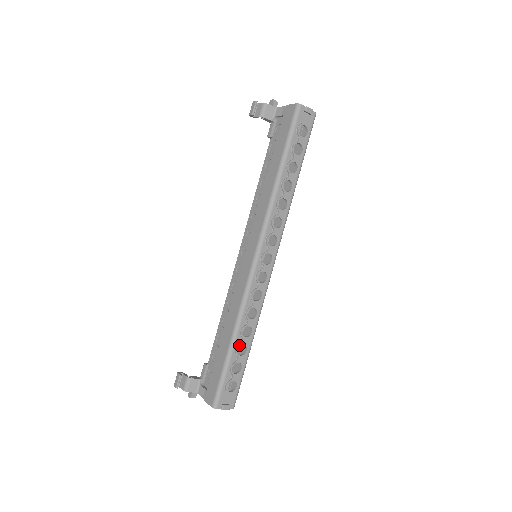
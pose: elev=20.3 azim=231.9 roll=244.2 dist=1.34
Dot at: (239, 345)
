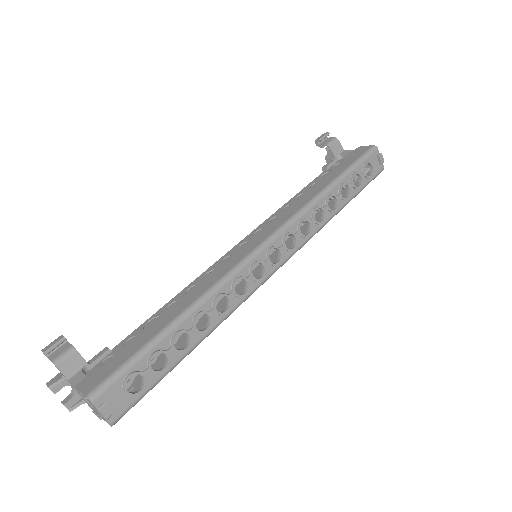
Dot at: (183, 331)
